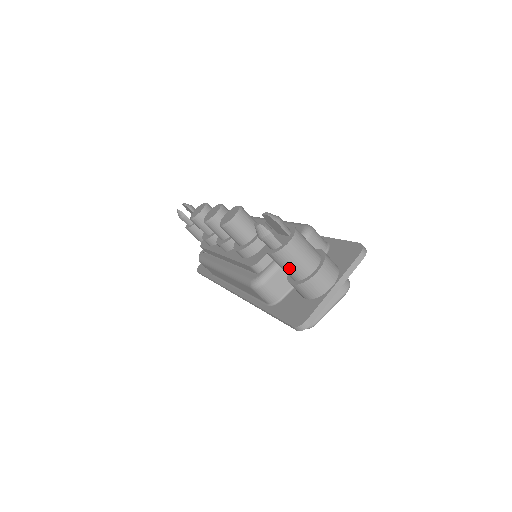
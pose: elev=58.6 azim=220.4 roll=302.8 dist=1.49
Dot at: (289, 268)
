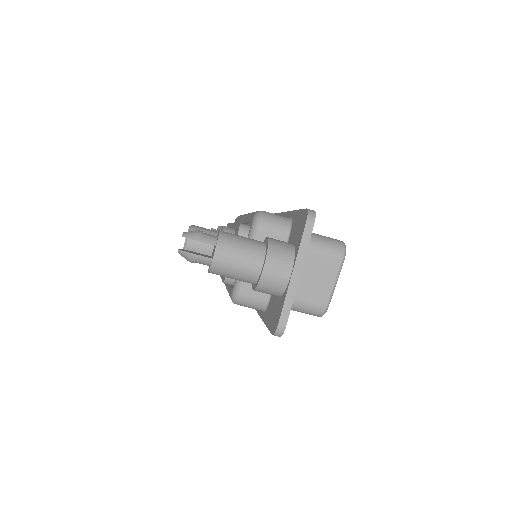
Dot at: (235, 277)
